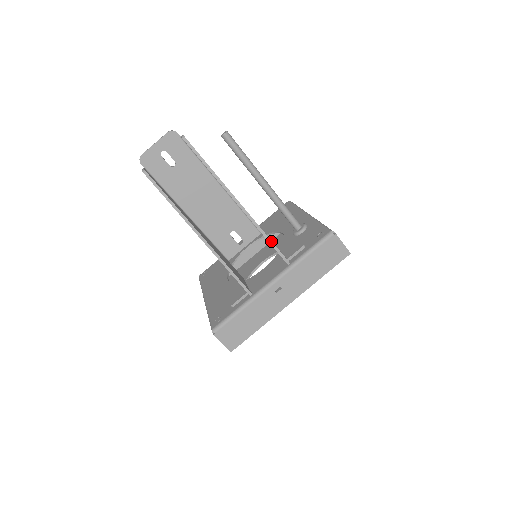
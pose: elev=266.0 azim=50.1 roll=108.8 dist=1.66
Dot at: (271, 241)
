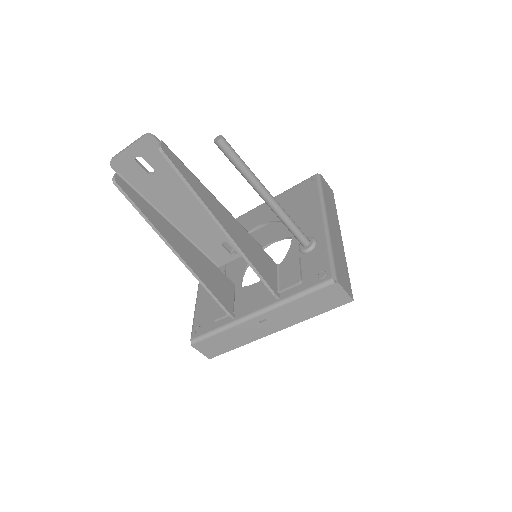
Dot at: (260, 275)
